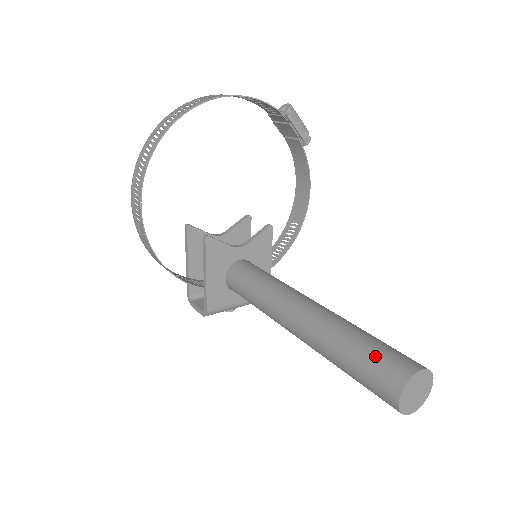
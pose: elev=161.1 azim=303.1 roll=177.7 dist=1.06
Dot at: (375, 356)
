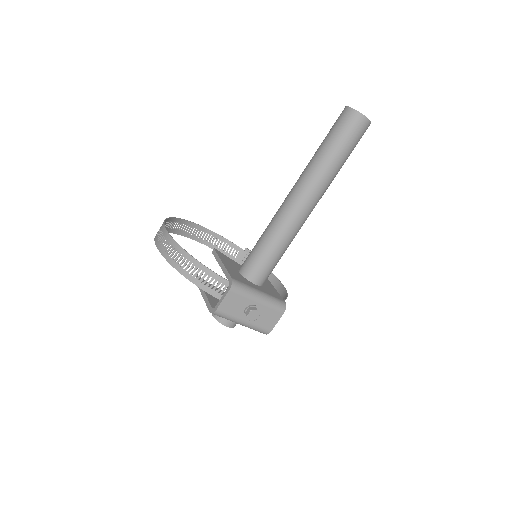
Dot at: occluded
